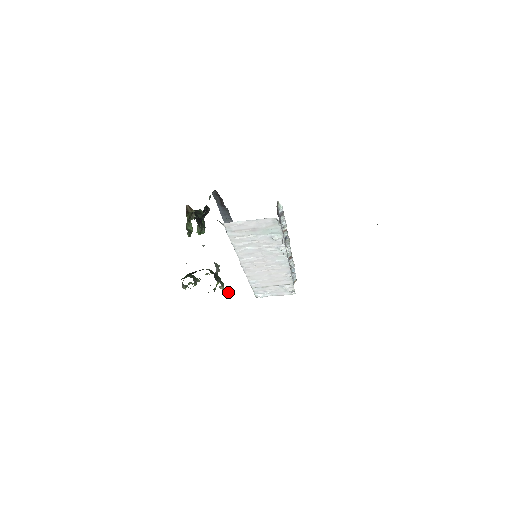
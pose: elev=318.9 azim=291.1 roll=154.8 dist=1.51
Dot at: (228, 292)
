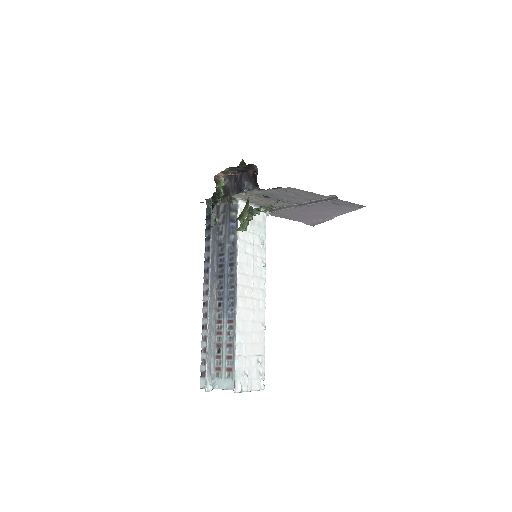
Dot at: occluded
